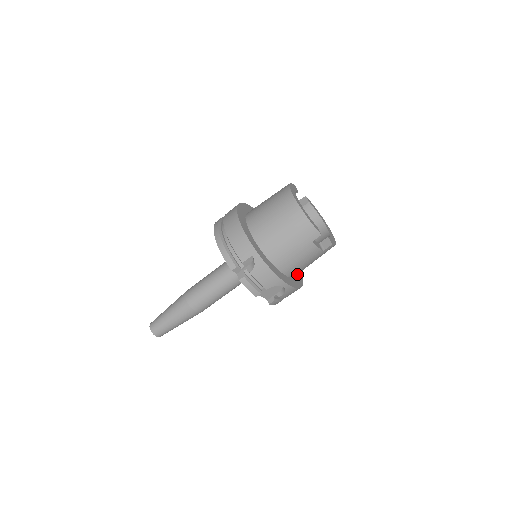
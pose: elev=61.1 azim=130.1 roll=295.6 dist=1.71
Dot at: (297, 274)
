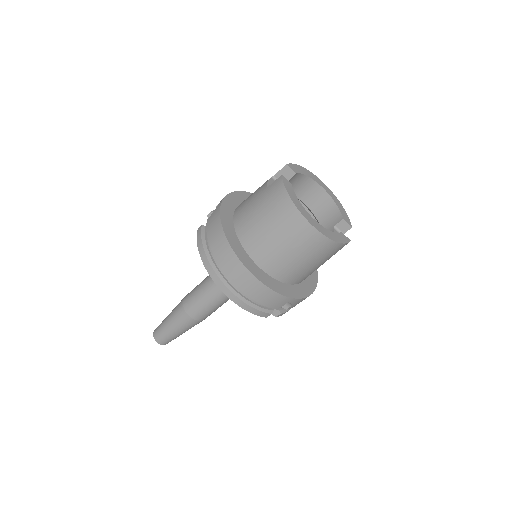
Dot at: occluded
